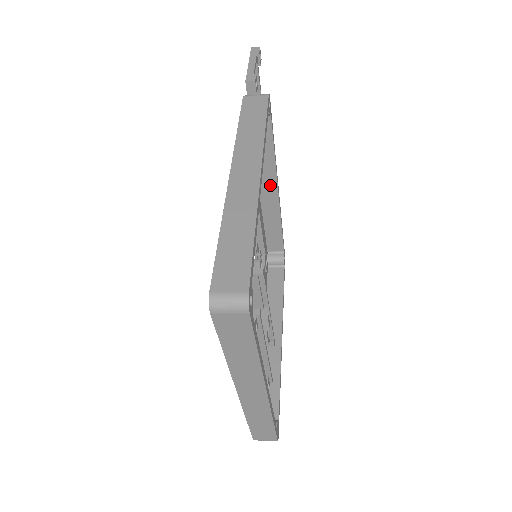
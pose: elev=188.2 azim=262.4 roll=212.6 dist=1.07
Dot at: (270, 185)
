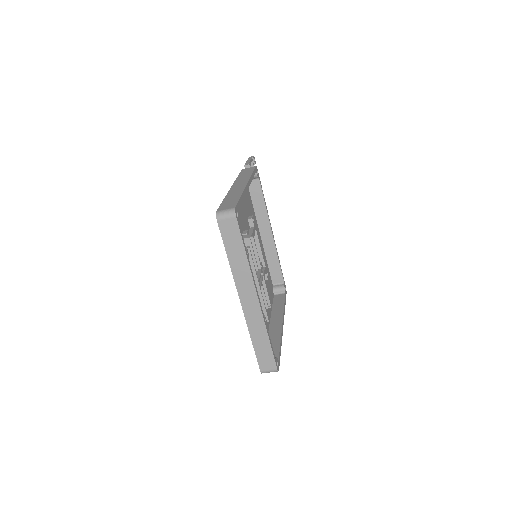
Dot at: (266, 228)
